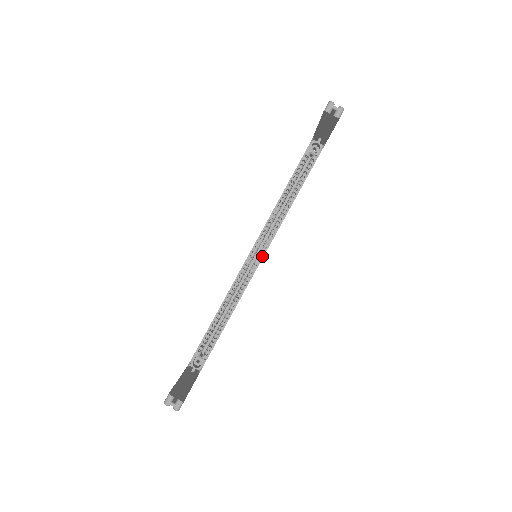
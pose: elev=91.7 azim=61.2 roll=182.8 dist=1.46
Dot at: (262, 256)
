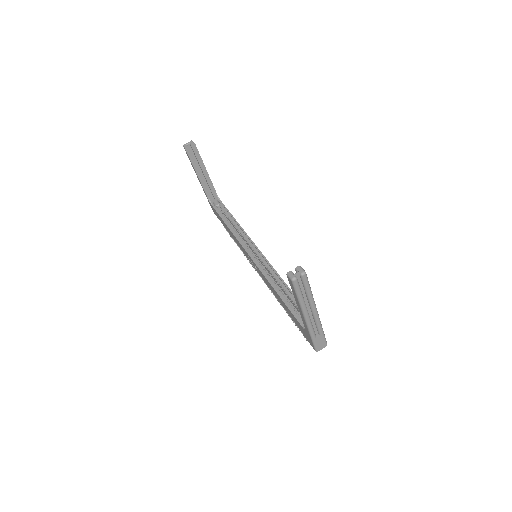
Dot at: (258, 250)
